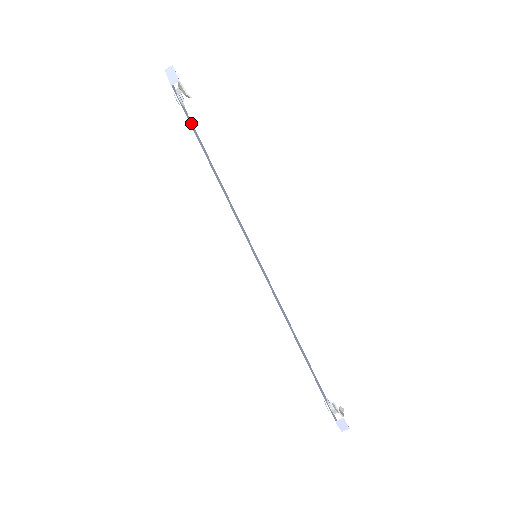
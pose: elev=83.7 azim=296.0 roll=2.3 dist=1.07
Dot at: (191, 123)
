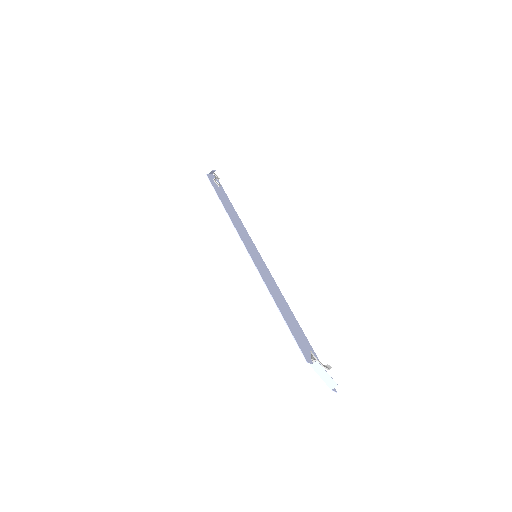
Dot at: (223, 194)
